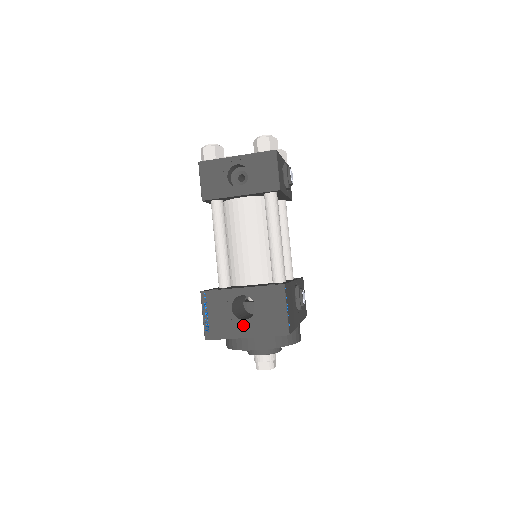
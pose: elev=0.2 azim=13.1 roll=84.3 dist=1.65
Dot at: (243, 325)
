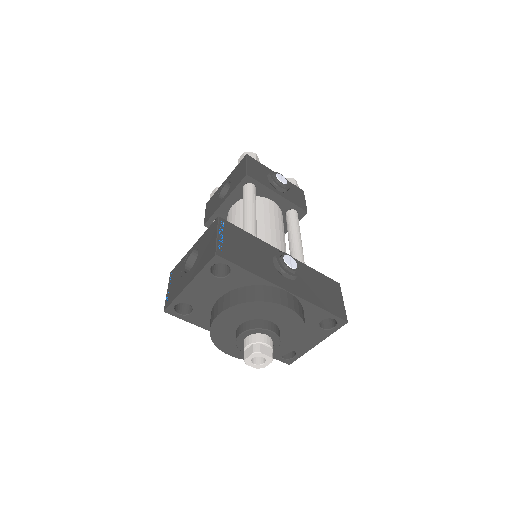
Dot at: (188, 275)
